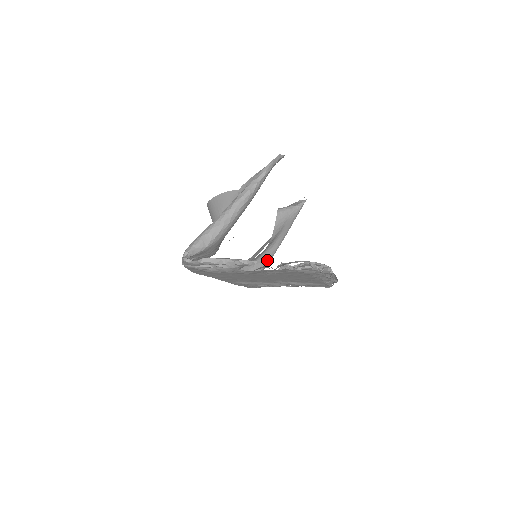
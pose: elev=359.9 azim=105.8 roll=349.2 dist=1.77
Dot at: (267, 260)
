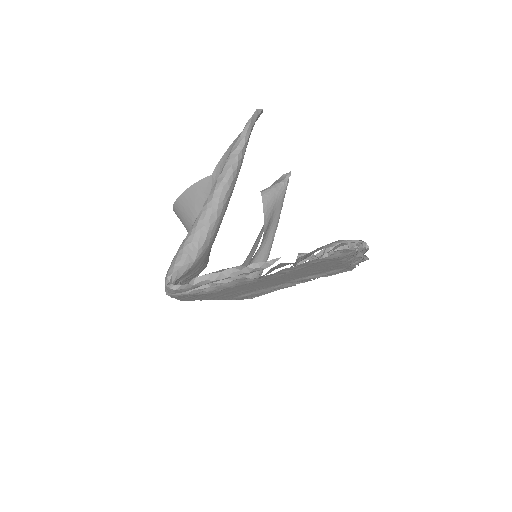
Dot at: (264, 258)
